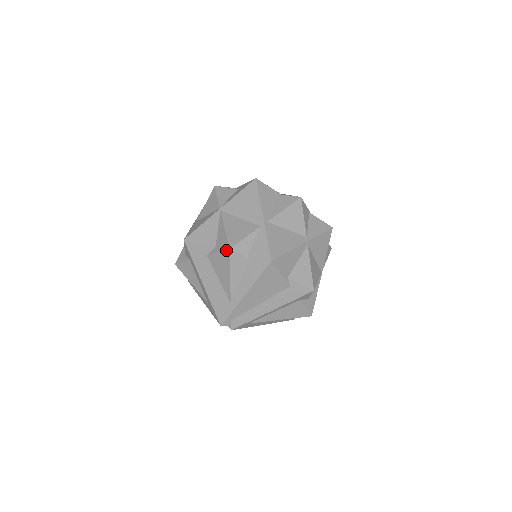
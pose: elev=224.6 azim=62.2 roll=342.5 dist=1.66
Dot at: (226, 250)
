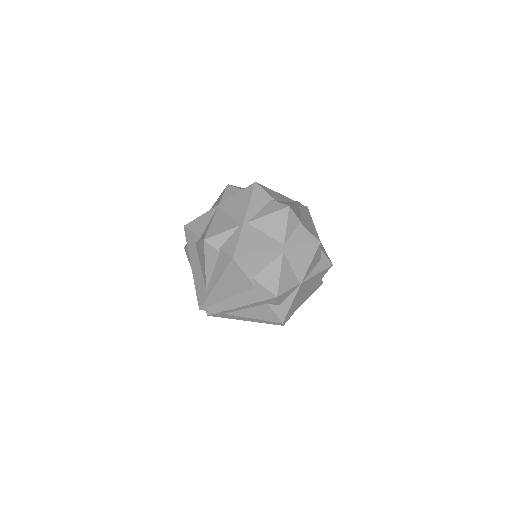
Dot at: (202, 240)
